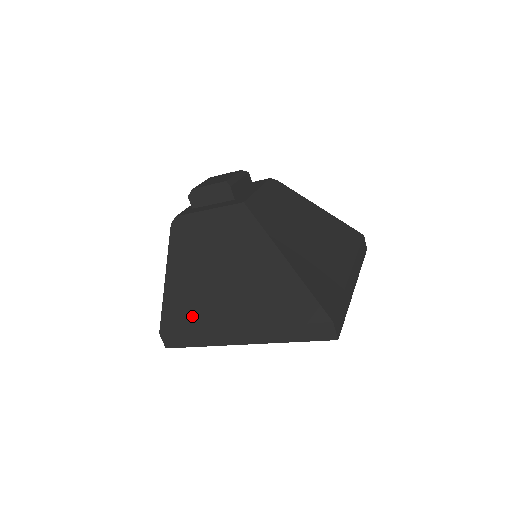
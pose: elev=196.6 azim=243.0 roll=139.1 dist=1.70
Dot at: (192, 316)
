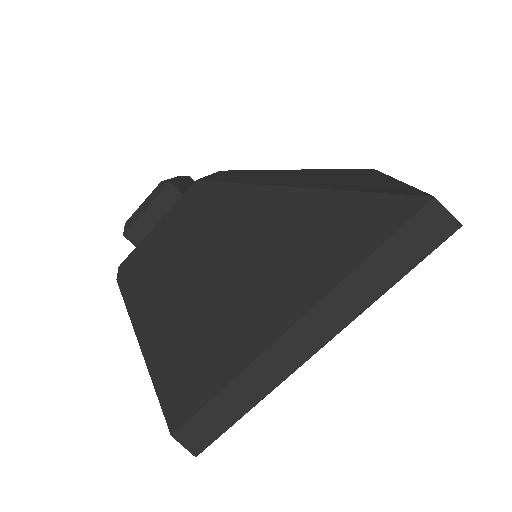
Dot at: (207, 369)
